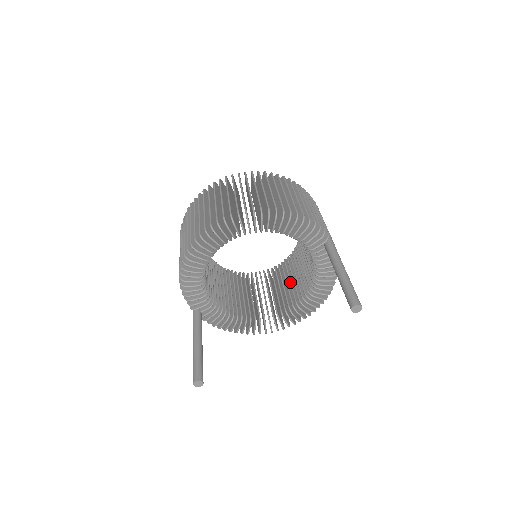
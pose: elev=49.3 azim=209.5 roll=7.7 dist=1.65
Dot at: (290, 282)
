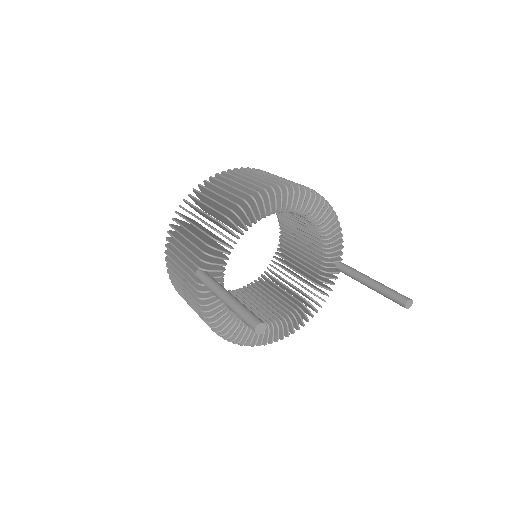
Dot at: occluded
